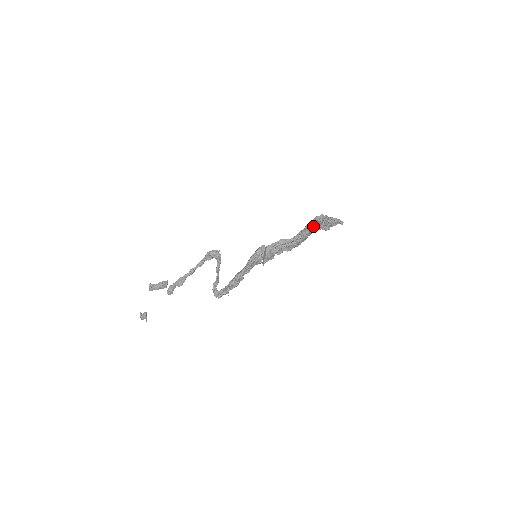
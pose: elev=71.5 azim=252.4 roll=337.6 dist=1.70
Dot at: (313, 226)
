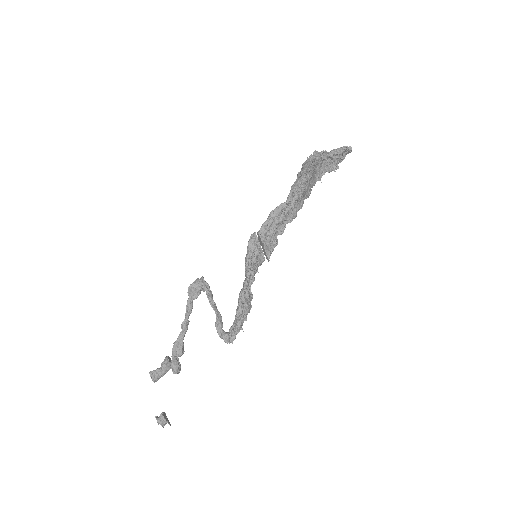
Dot at: (309, 169)
